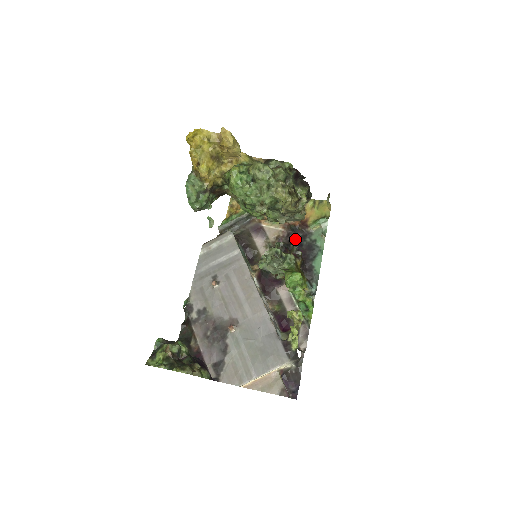
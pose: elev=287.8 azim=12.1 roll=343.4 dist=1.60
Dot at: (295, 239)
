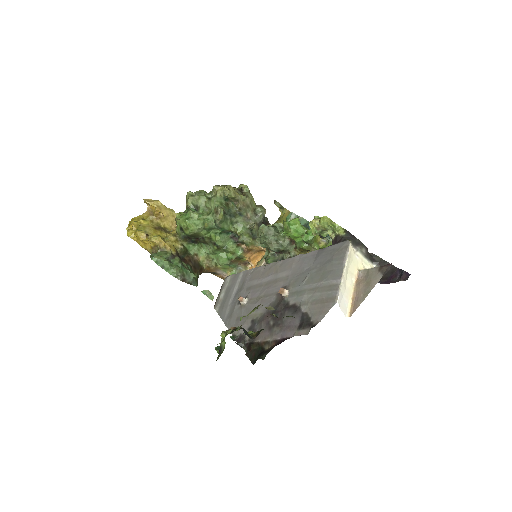
Dot at: occluded
